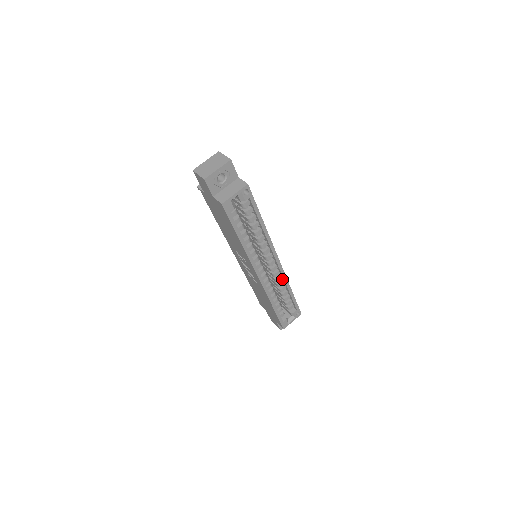
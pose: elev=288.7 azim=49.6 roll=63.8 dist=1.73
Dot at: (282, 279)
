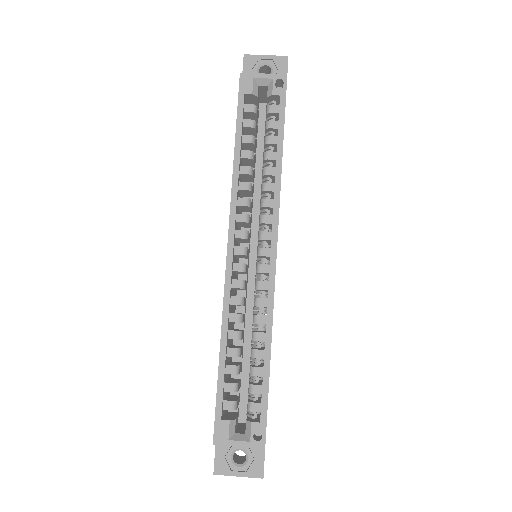
Dot at: (267, 311)
